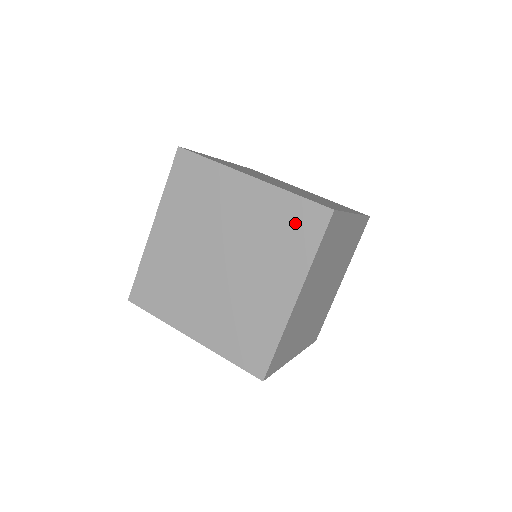
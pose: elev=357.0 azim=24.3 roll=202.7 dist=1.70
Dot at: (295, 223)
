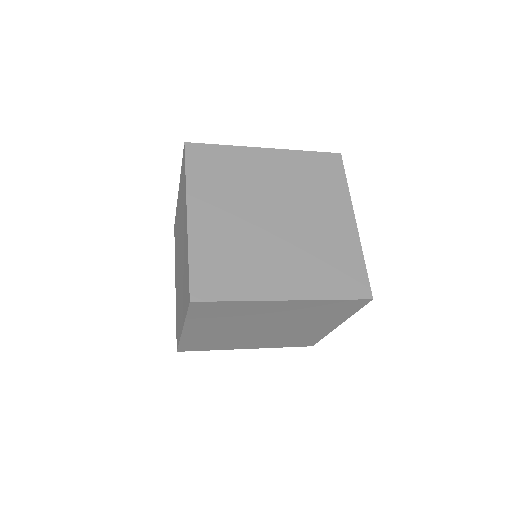
Dot at: (186, 282)
